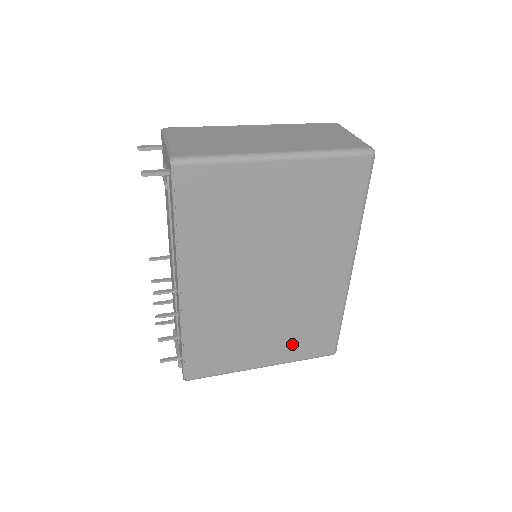
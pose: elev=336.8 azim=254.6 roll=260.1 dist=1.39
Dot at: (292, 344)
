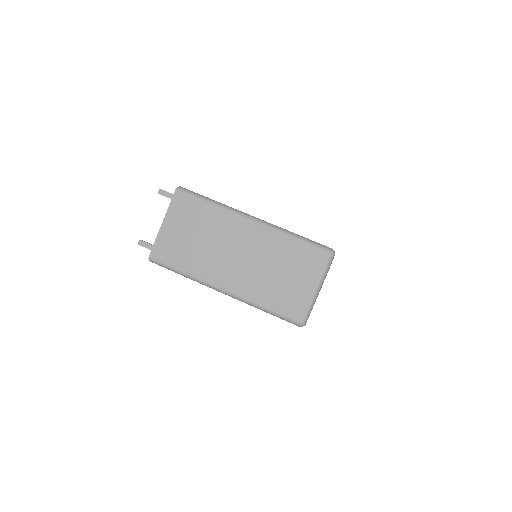
Dot at: occluded
